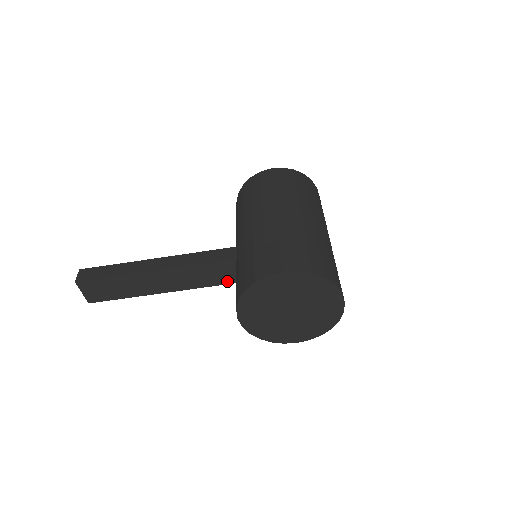
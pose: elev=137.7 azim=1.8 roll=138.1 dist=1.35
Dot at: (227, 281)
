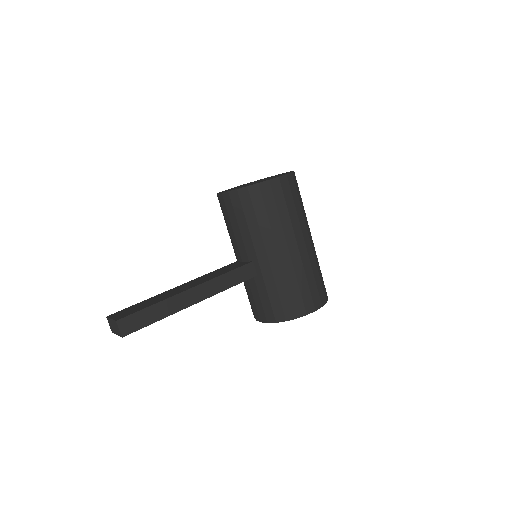
Dot at: occluded
